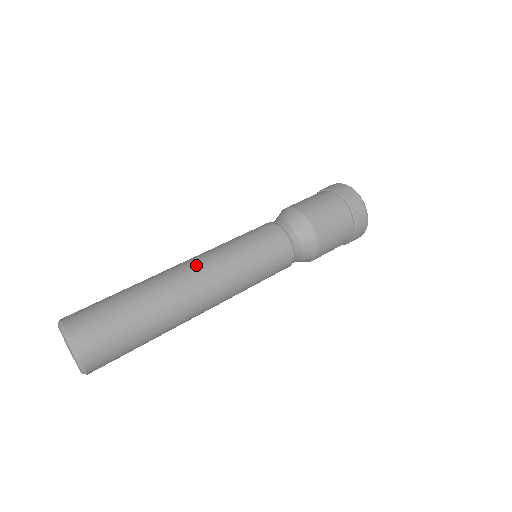
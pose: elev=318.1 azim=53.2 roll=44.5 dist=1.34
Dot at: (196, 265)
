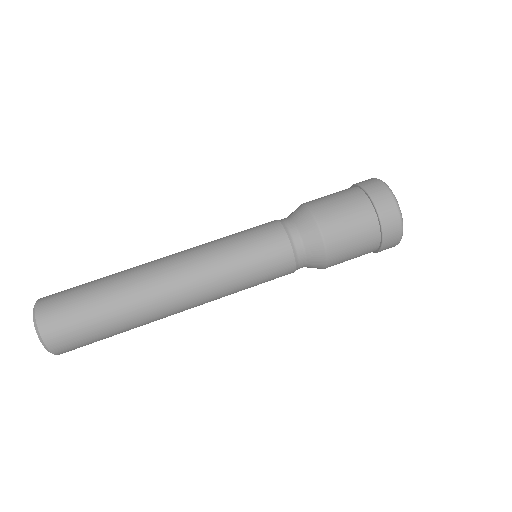
Dot at: (181, 276)
